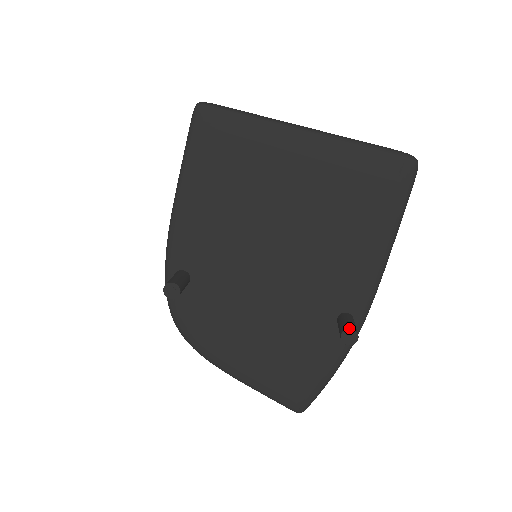
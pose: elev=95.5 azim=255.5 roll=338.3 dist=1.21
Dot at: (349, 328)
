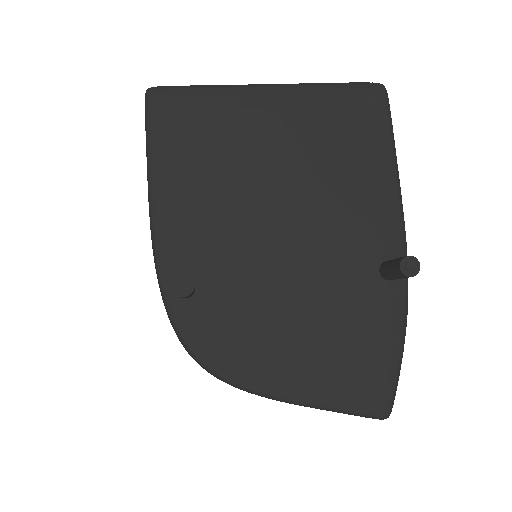
Dot at: (405, 256)
